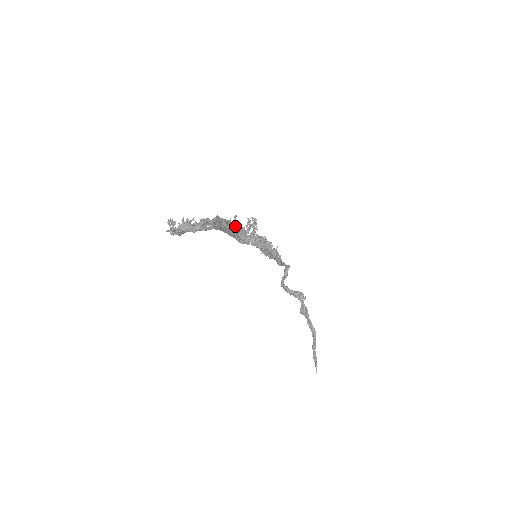
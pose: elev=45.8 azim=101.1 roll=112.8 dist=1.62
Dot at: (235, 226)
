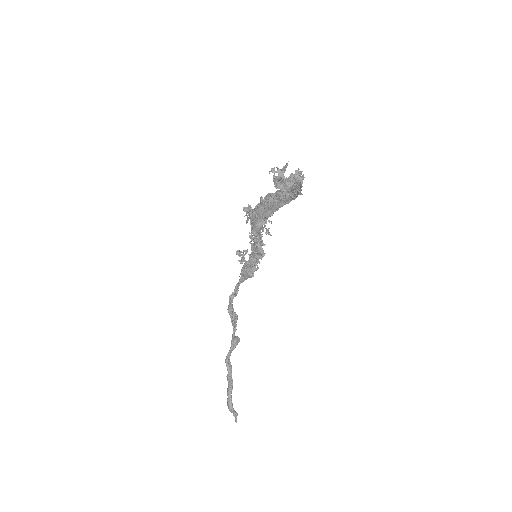
Dot at: (252, 210)
